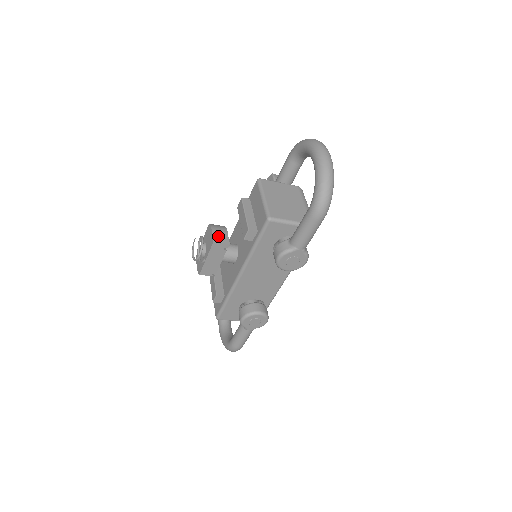
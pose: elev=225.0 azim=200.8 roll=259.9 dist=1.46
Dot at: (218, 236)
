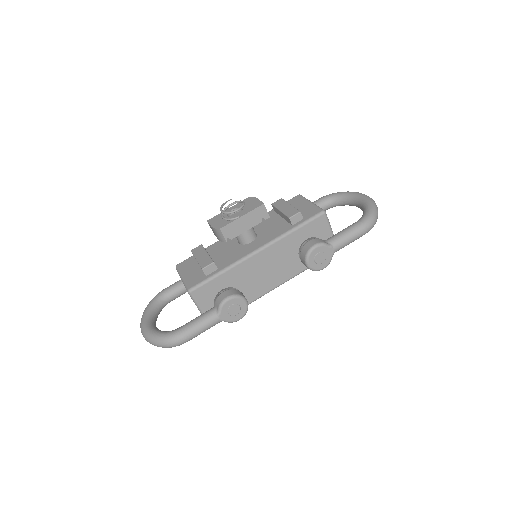
Dot at: occluded
